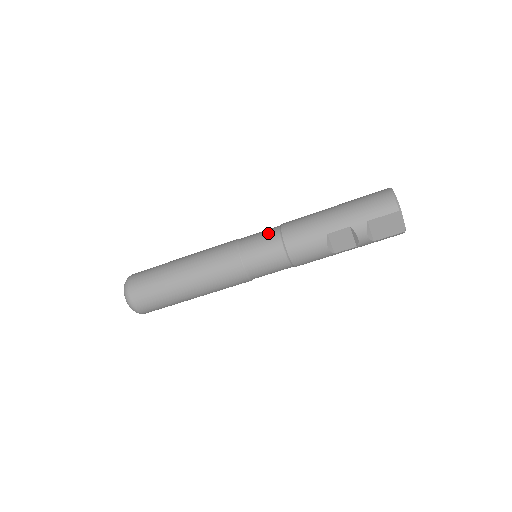
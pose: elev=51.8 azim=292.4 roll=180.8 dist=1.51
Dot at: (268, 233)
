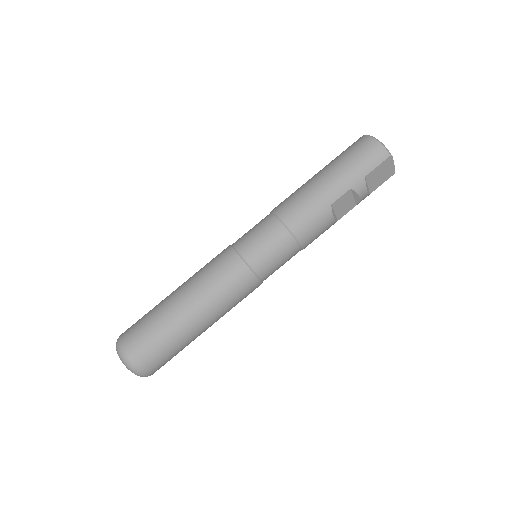
Dot at: (266, 227)
